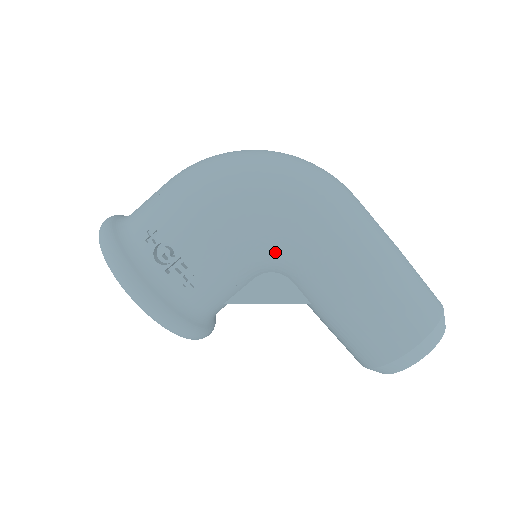
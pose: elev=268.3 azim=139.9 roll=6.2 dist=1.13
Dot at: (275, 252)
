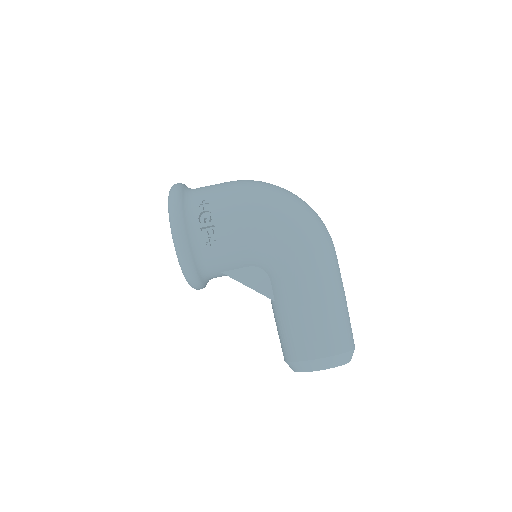
Dot at: (271, 254)
